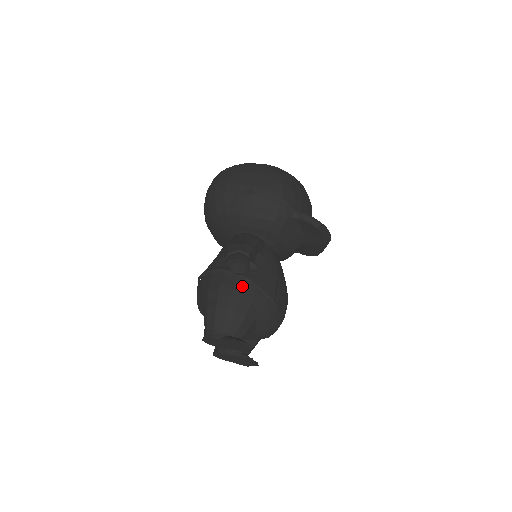
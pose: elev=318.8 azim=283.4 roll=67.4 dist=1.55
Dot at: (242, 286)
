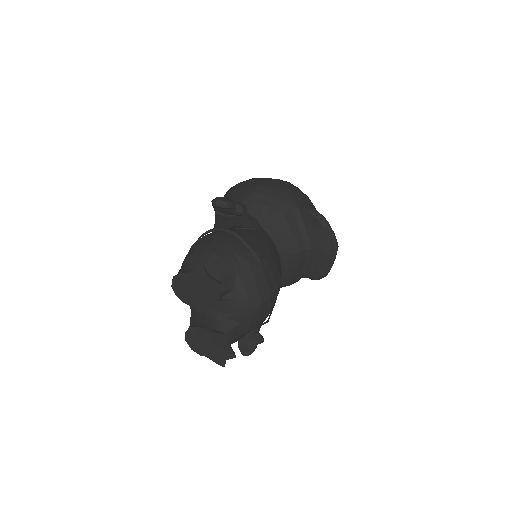
Dot at: (227, 237)
